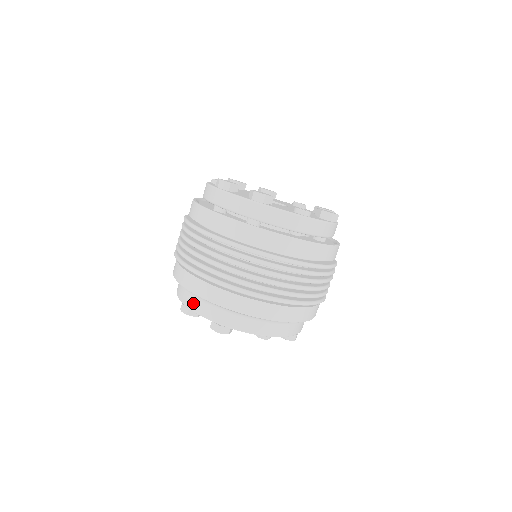
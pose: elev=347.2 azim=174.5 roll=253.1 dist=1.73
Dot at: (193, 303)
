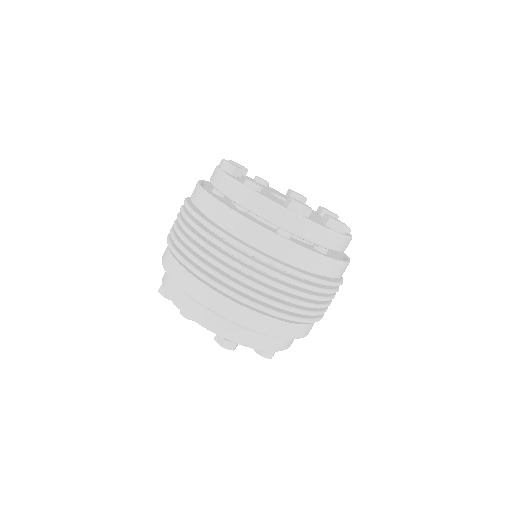
Dot at: (250, 339)
